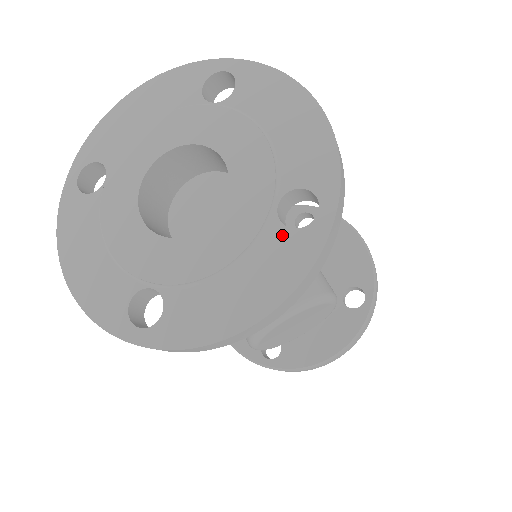
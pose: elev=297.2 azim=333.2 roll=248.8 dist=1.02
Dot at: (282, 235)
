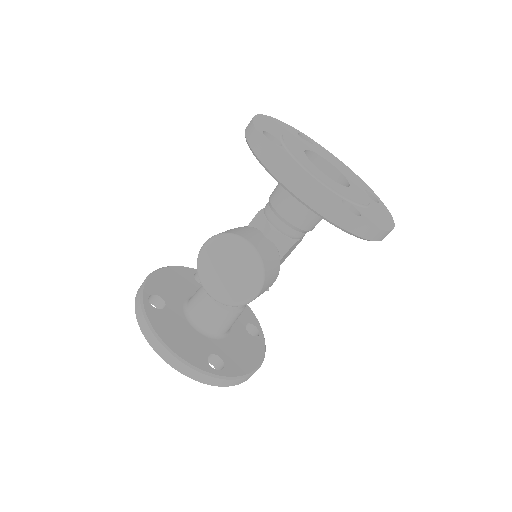
Dot at: (337, 198)
